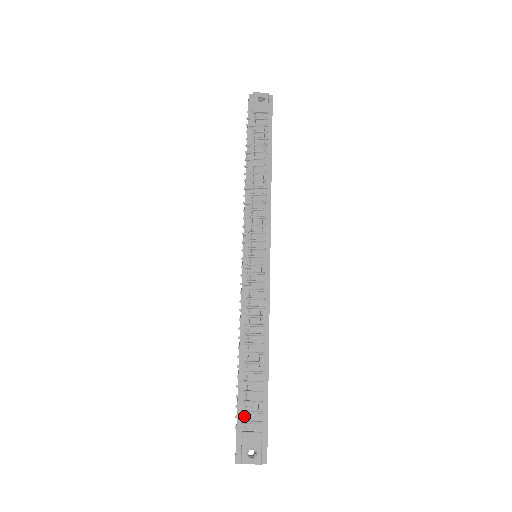
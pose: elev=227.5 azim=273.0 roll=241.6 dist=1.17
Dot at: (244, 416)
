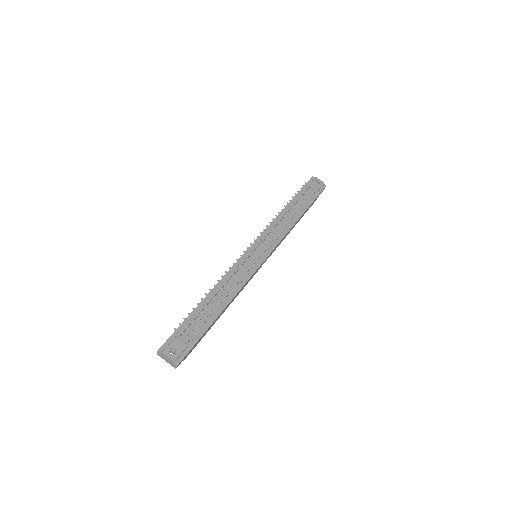
Dot at: (185, 327)
